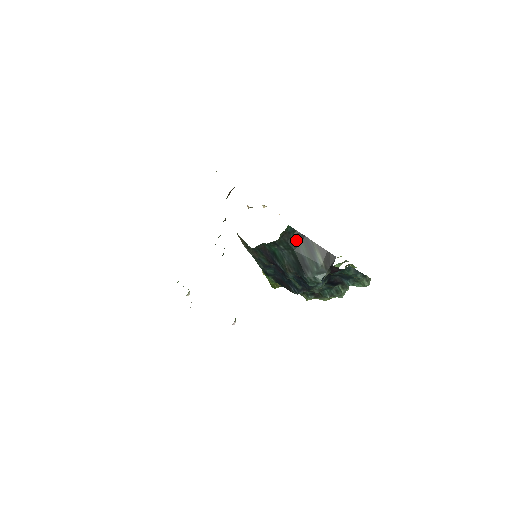
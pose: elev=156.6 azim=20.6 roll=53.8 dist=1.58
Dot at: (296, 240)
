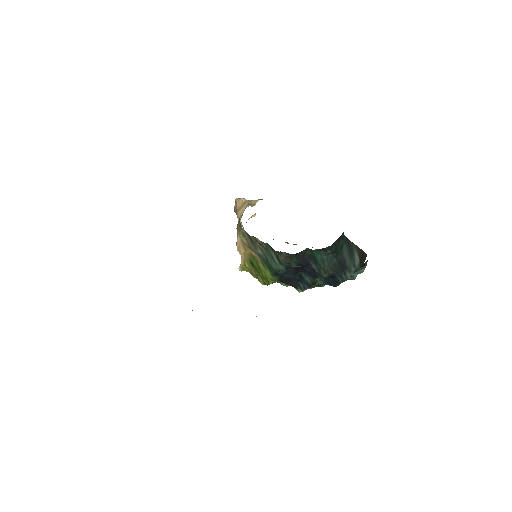
Dot at: (342, 244)
